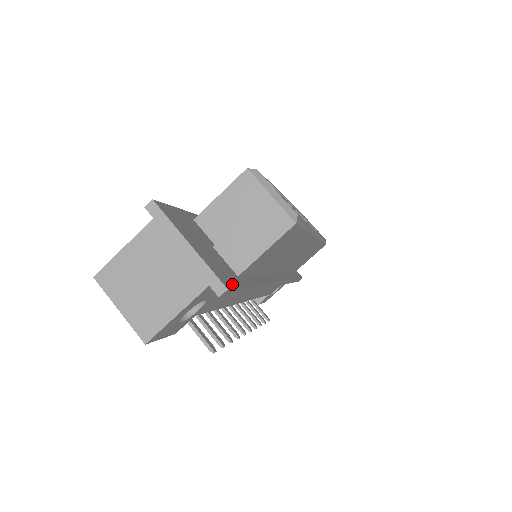
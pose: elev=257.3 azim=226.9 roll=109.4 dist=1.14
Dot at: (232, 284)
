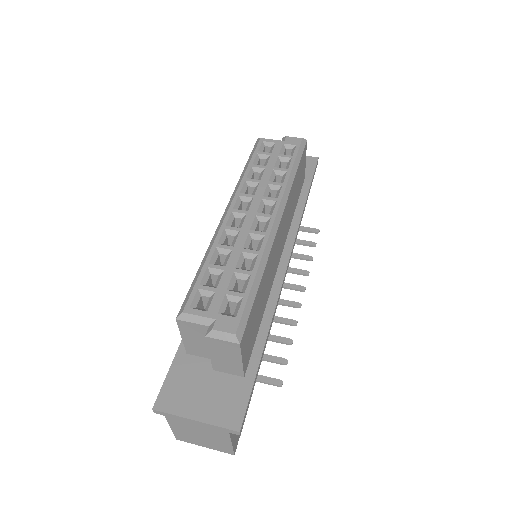
Dot at: (242, 410)
